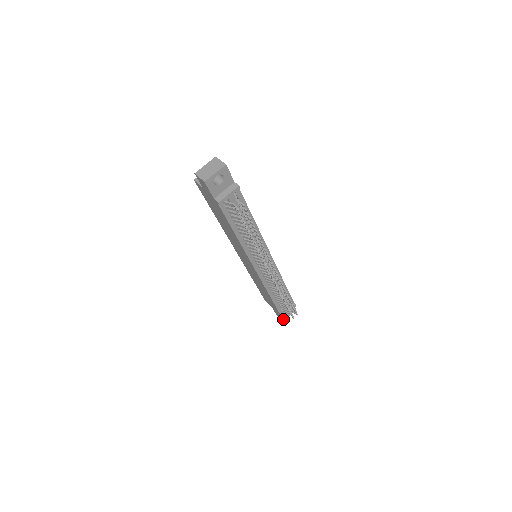
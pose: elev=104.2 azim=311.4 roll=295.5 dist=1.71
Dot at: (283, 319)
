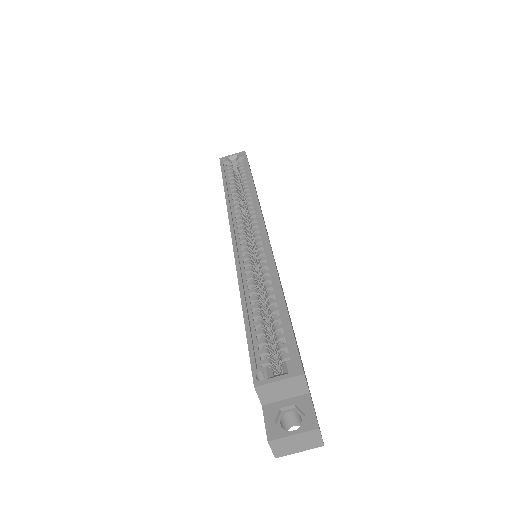
Dot at: occluded
